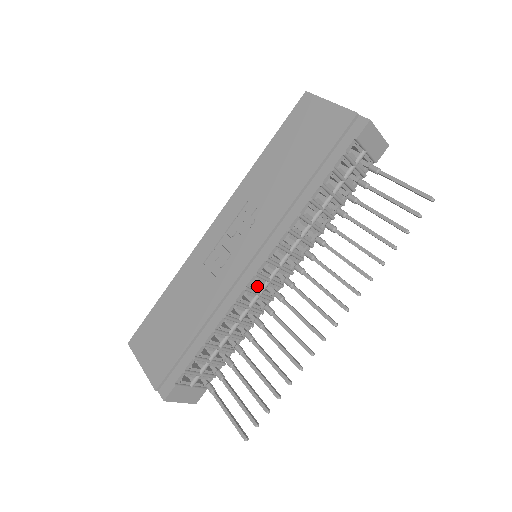
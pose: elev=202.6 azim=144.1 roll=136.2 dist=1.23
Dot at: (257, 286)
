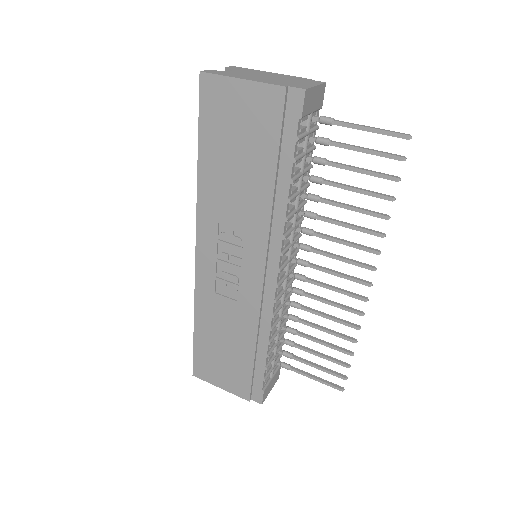
Dot at: (279, 287)
